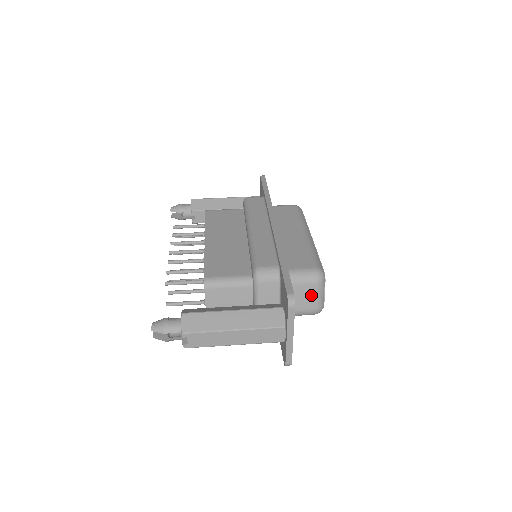
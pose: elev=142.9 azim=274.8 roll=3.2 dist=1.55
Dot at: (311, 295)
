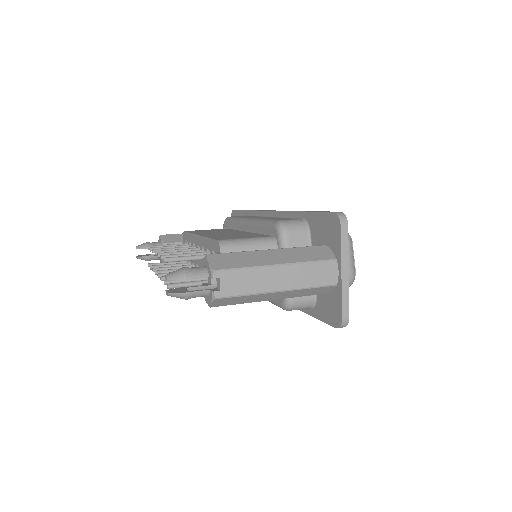
Dot at: occluded
